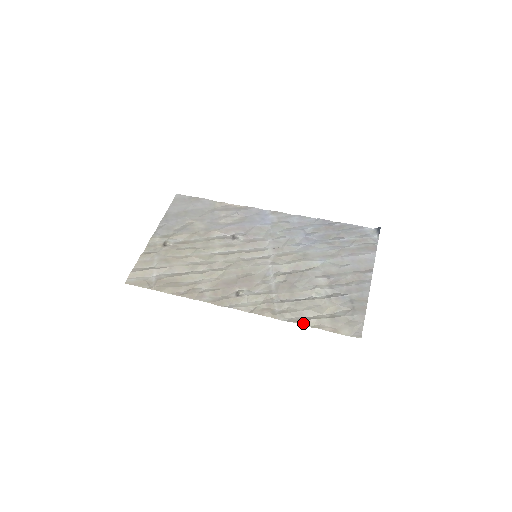
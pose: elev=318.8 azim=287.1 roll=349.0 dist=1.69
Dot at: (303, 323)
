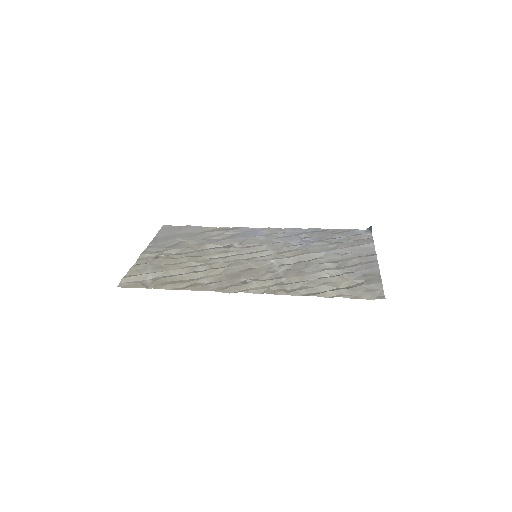
Dot at: (321, 295)
